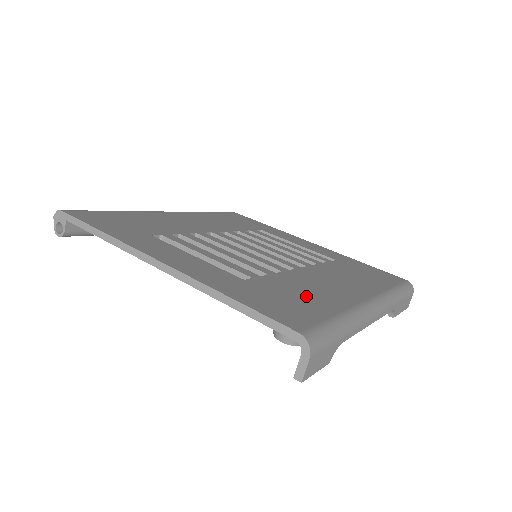
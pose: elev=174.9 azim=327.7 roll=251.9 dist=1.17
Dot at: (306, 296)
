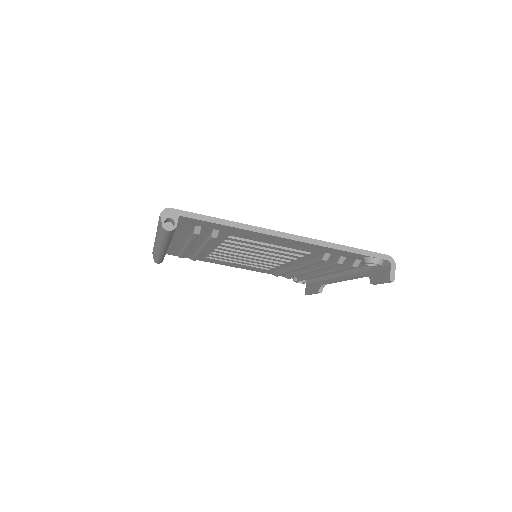
Dot at: occluded
